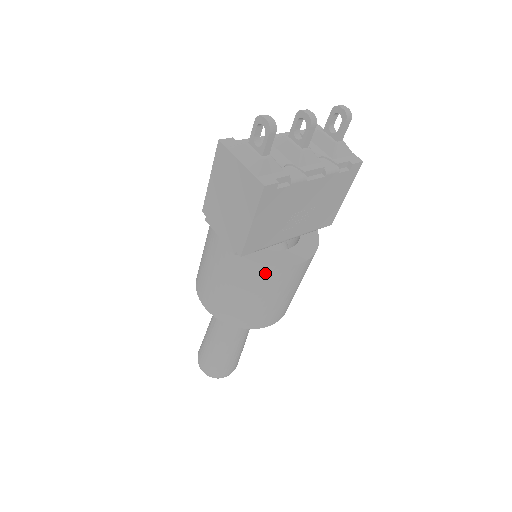
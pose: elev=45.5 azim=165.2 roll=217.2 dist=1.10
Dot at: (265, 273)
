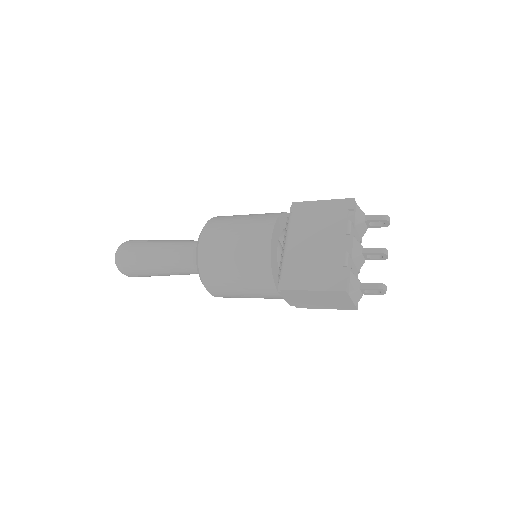
Dot at: occluded
